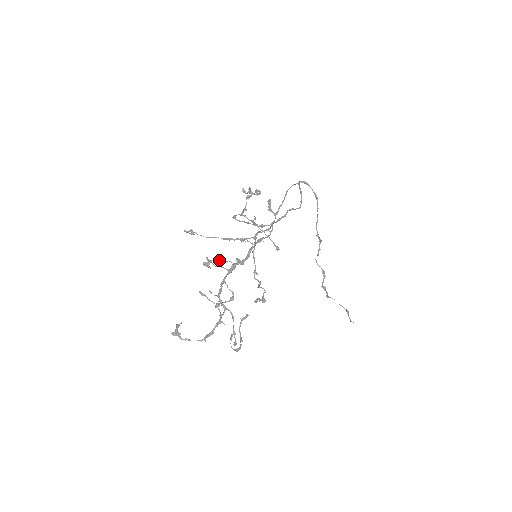
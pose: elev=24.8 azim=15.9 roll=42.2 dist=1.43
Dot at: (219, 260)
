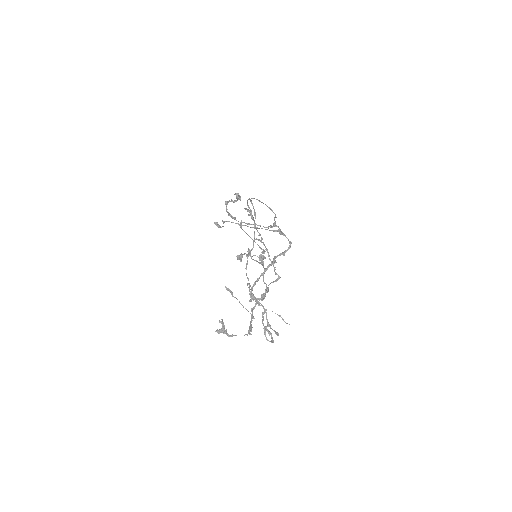
Dot at: (247, 254)
